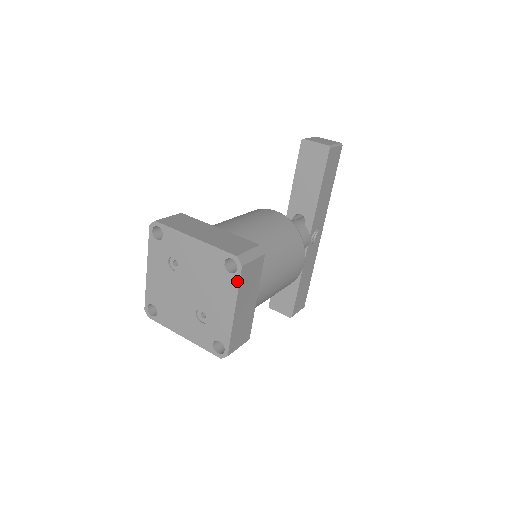
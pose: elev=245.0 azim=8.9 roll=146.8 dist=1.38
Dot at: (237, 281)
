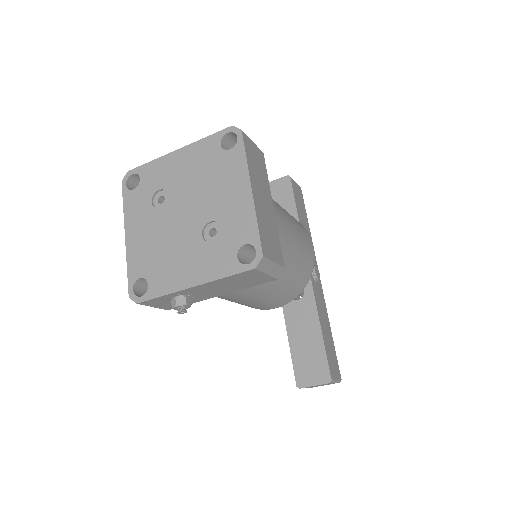
Dot at: (242, 150)
